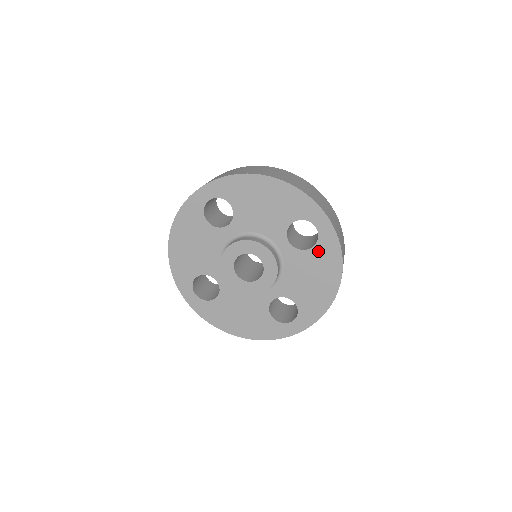
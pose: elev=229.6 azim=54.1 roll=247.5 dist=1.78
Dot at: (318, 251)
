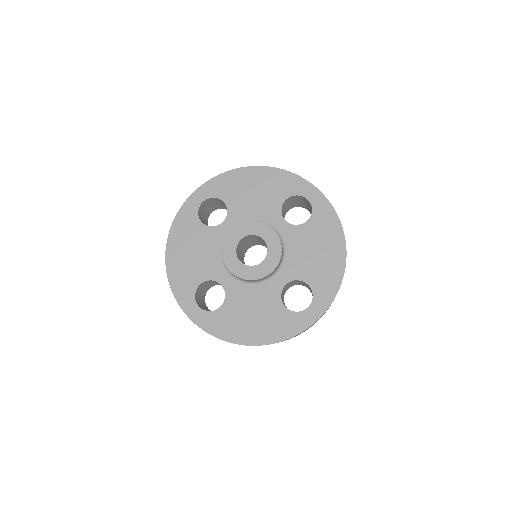
Dot at: (315, 221)
